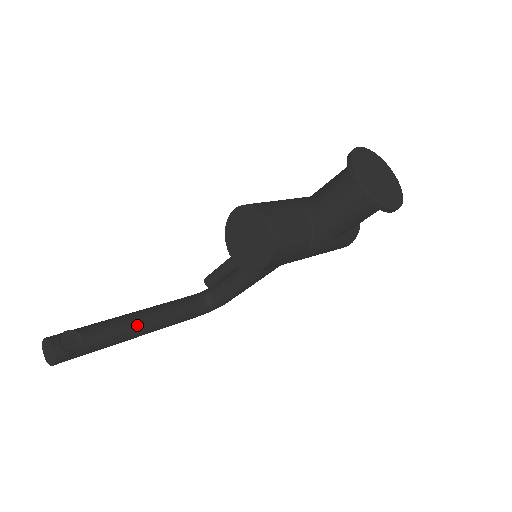
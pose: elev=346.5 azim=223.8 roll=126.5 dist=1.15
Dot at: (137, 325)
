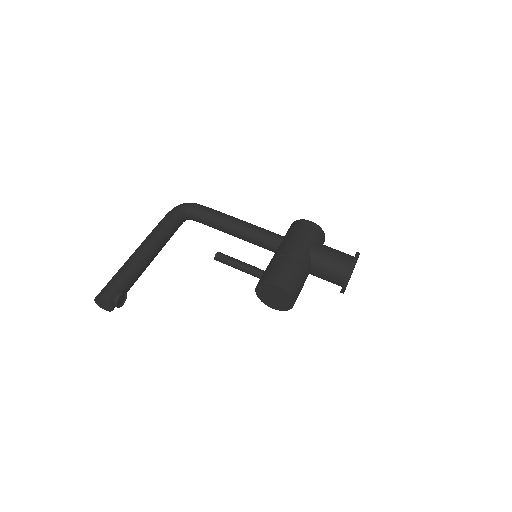
Dot at: occluded
